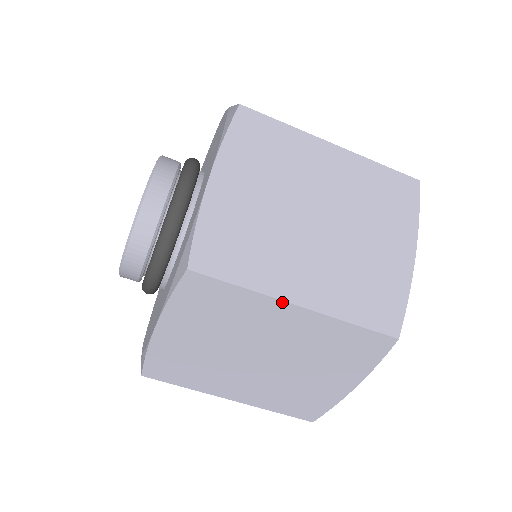
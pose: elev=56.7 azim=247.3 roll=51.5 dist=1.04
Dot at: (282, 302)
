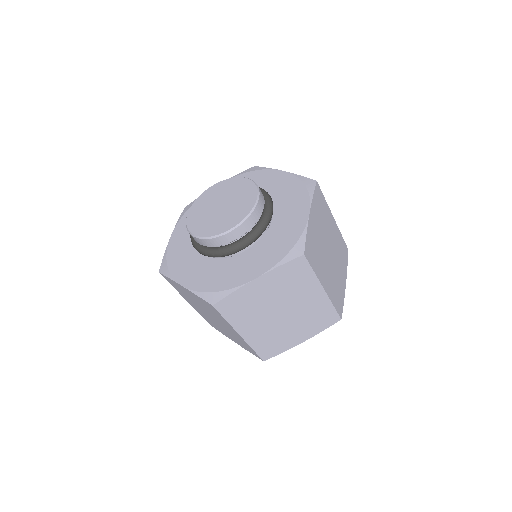
Dot at: (236, 331)
